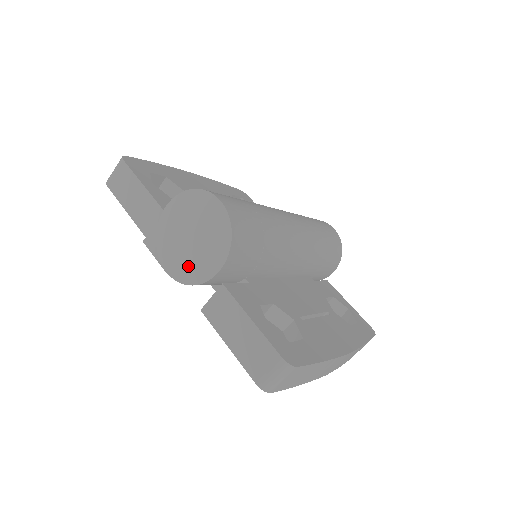
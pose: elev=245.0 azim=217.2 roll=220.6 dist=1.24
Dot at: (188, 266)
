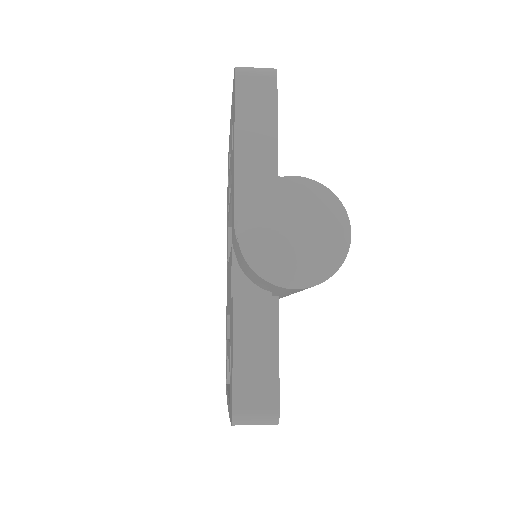
Dot at: (269, 253)
